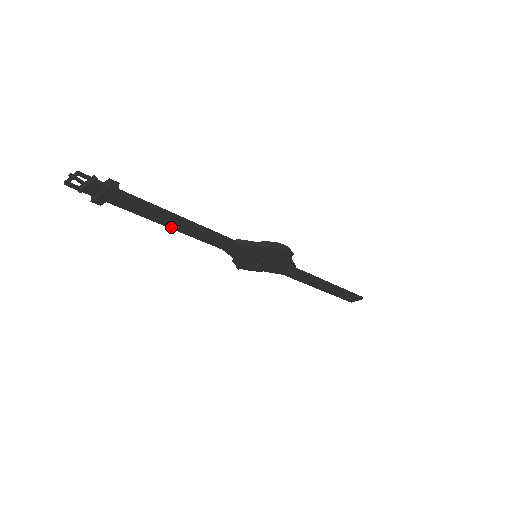
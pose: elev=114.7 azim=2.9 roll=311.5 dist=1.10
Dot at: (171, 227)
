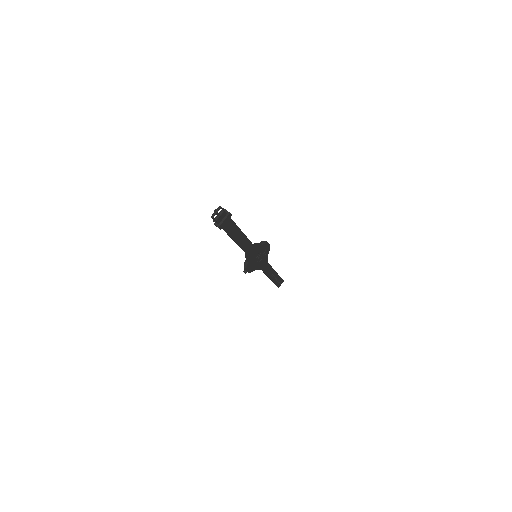
Dot at: (236, 241)
